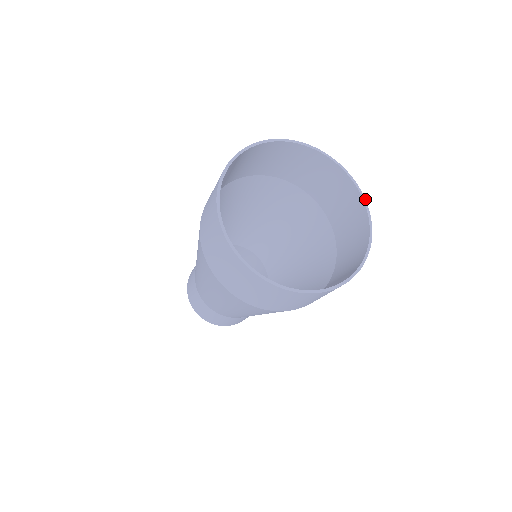
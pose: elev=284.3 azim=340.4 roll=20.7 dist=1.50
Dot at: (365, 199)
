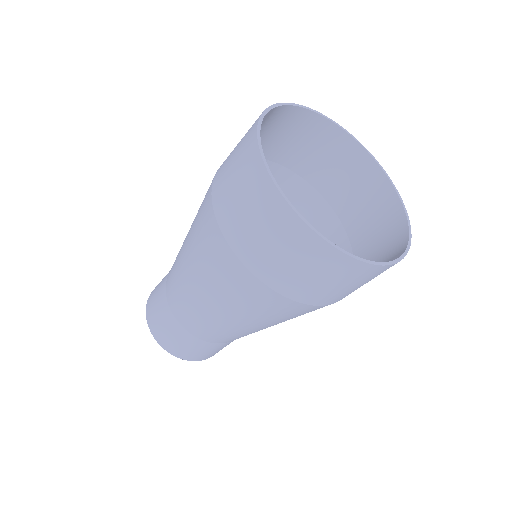
Dot at: occluded
